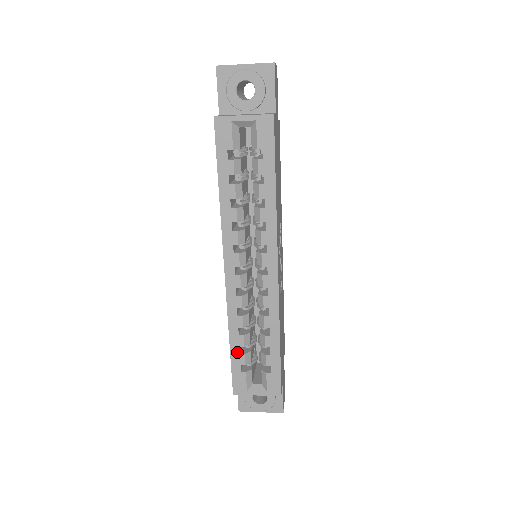
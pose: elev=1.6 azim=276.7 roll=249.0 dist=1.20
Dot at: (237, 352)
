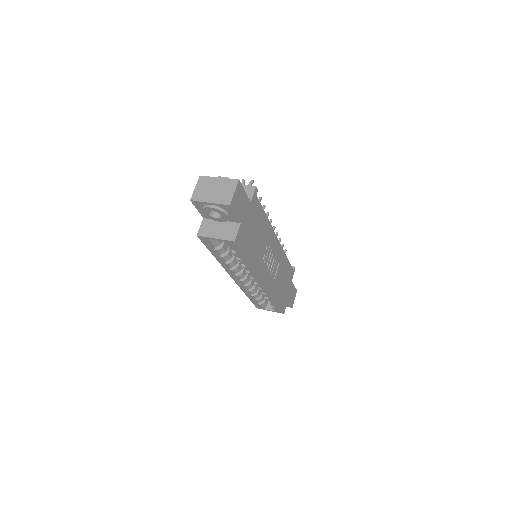
Dot at: (253, 299)
